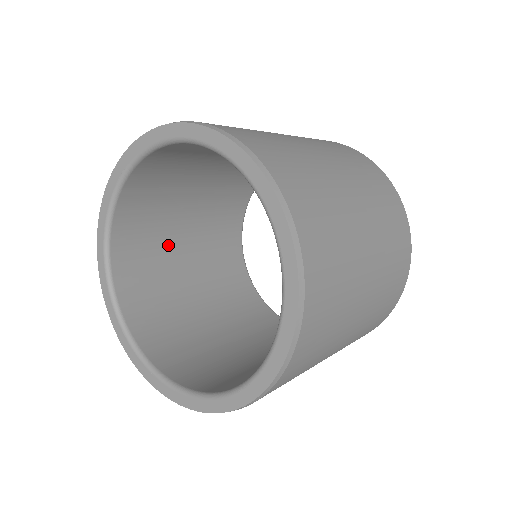
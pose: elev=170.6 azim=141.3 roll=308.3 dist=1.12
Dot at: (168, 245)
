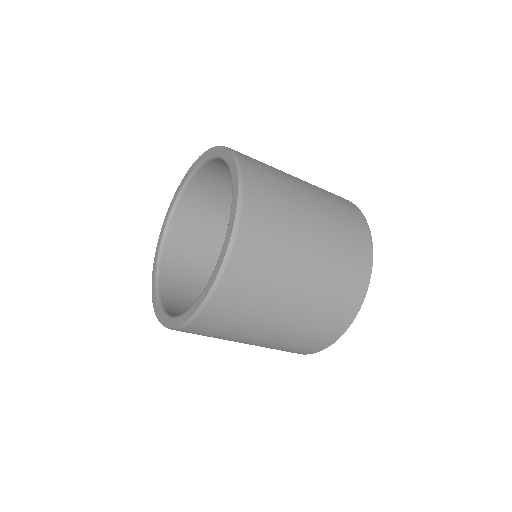
Dot at: (210, 247)
